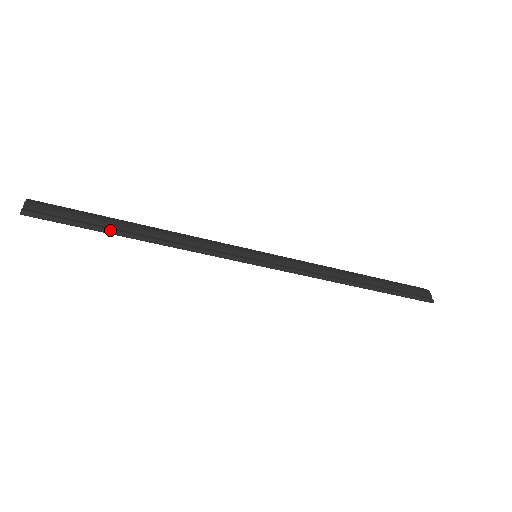
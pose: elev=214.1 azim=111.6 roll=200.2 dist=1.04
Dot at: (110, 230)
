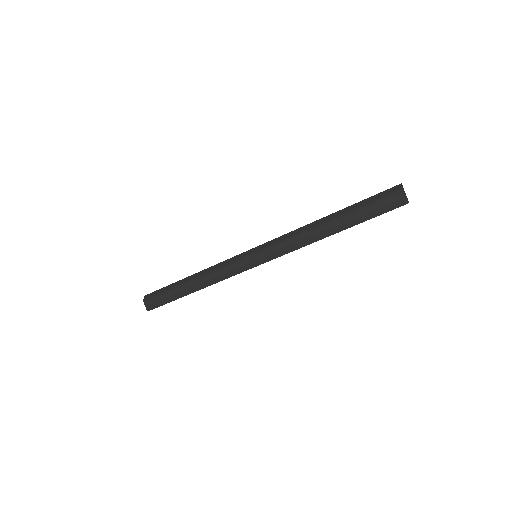
Dot at: (181, 296)
